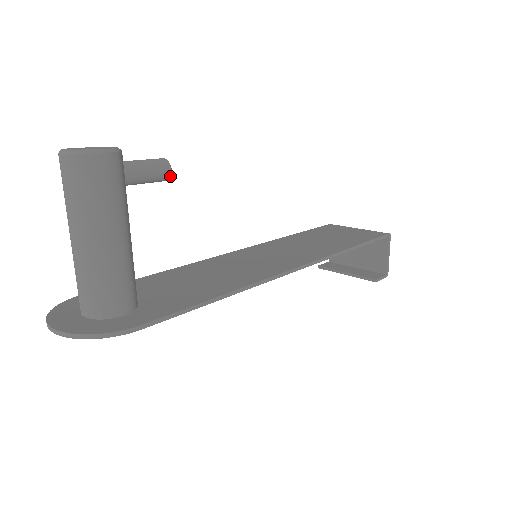
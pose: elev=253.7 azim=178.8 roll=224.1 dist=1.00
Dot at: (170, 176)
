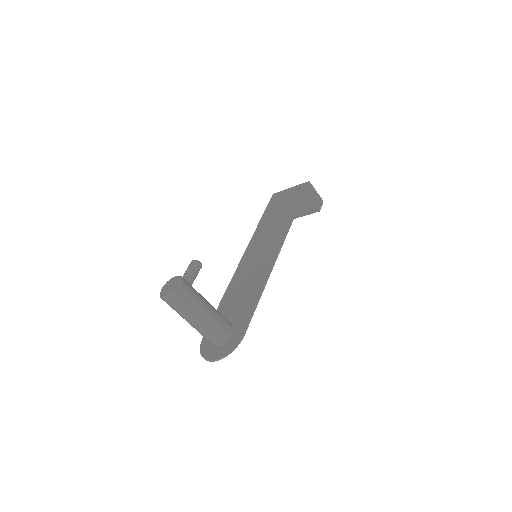
Dot at: occluded
